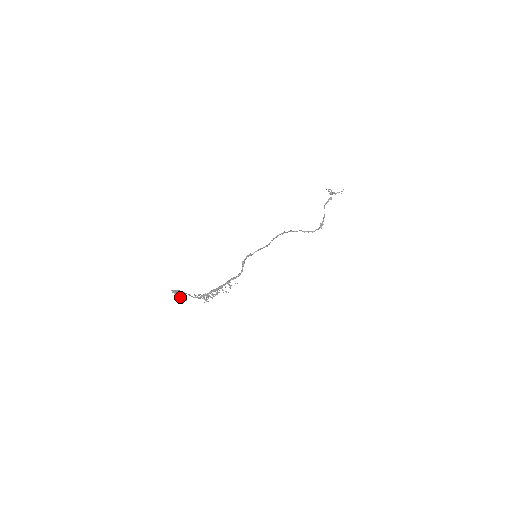
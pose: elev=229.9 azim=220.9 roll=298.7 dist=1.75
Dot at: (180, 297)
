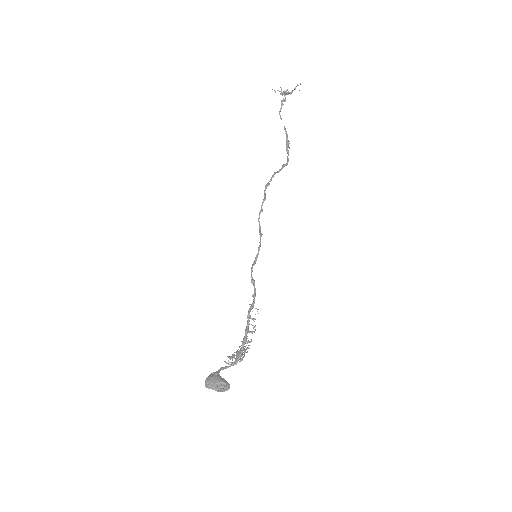
Dot at: (222, 388)
